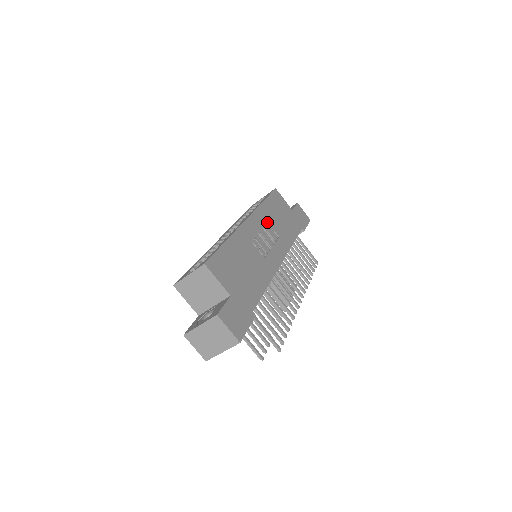
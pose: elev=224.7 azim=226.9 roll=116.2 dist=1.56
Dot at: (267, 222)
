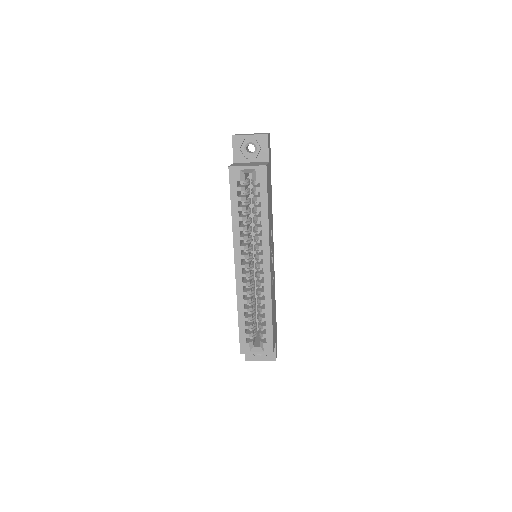
Dot at: (270, 234)
